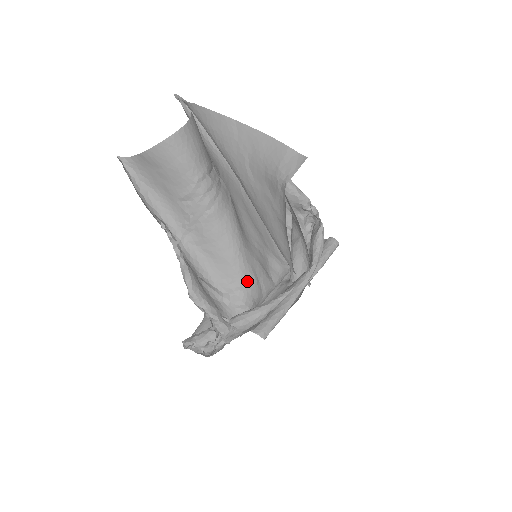
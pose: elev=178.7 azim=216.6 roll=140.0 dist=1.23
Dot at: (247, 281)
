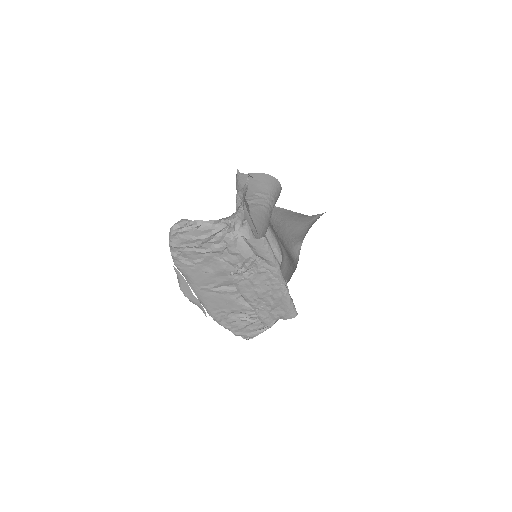
Dot at: (258, 237)
